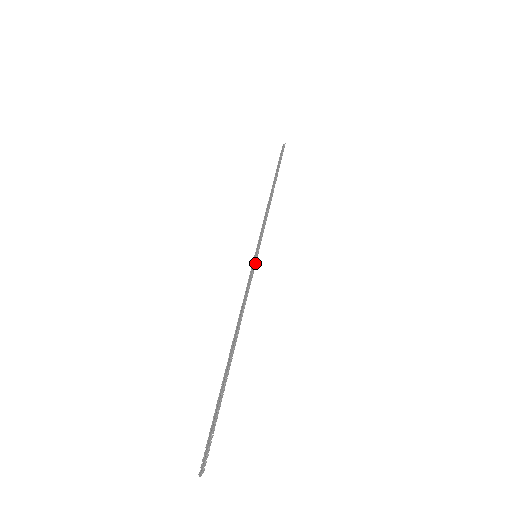
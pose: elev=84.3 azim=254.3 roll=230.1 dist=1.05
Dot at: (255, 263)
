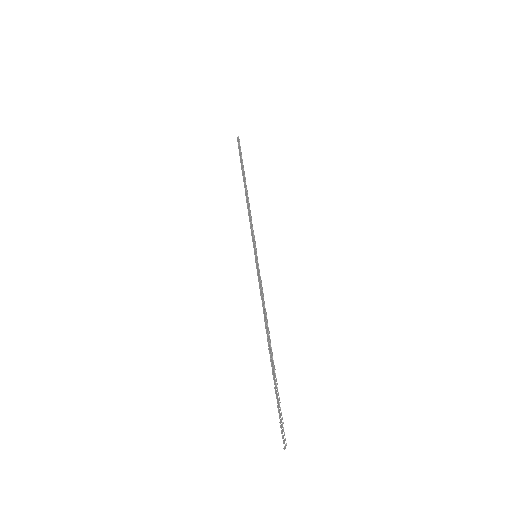
Dot at: (258, 264)
